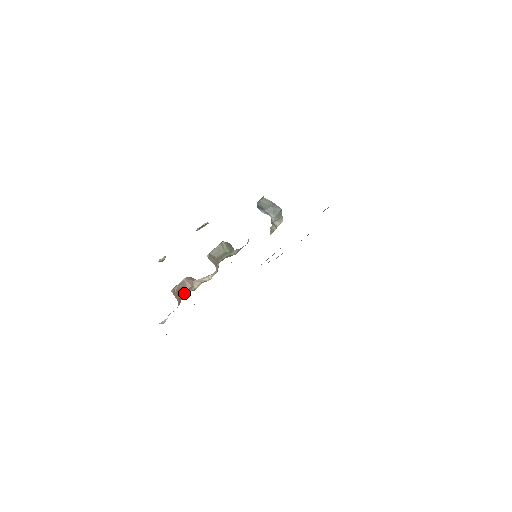
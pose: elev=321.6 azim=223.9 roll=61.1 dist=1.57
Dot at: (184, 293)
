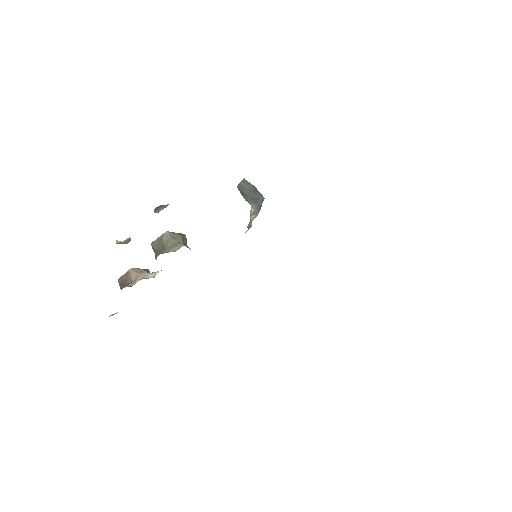
Dot at: occluded
